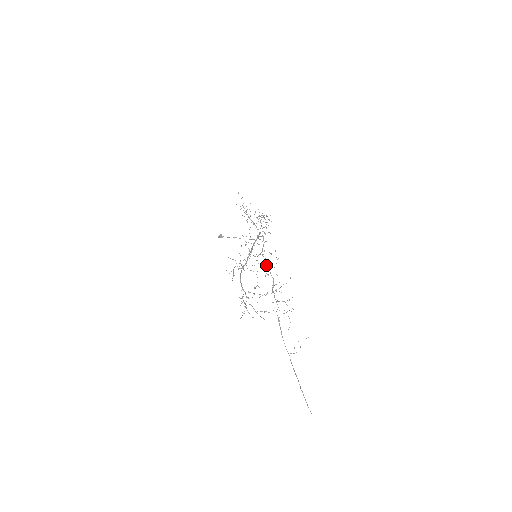
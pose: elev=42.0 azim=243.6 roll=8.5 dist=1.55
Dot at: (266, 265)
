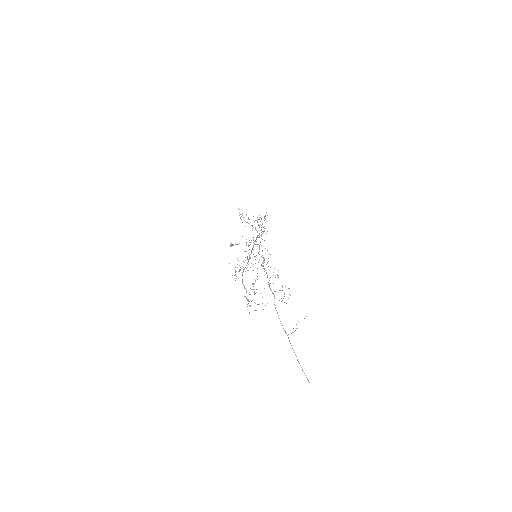
Dot at: occluded
